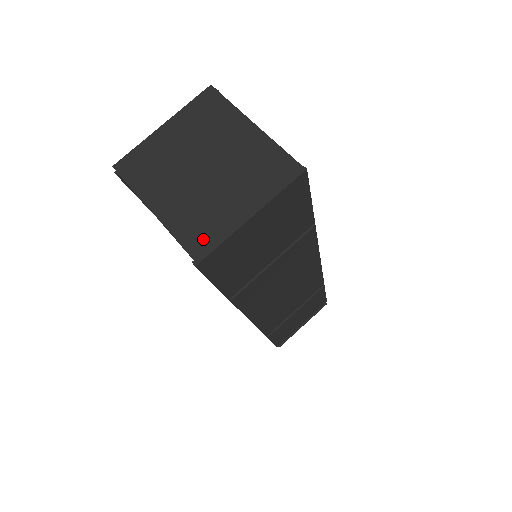
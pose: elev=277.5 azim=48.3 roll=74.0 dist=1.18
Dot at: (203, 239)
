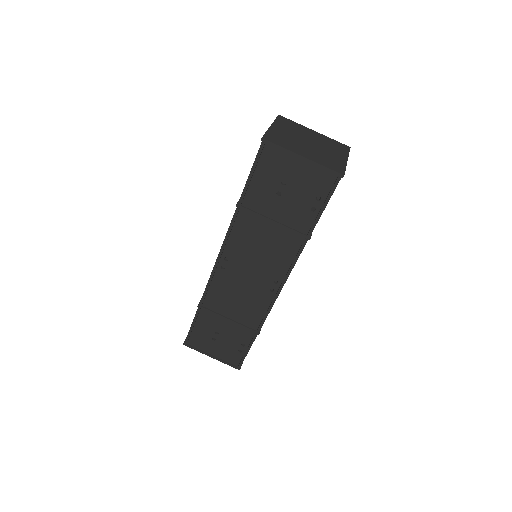
Dot at: (337, 167)
